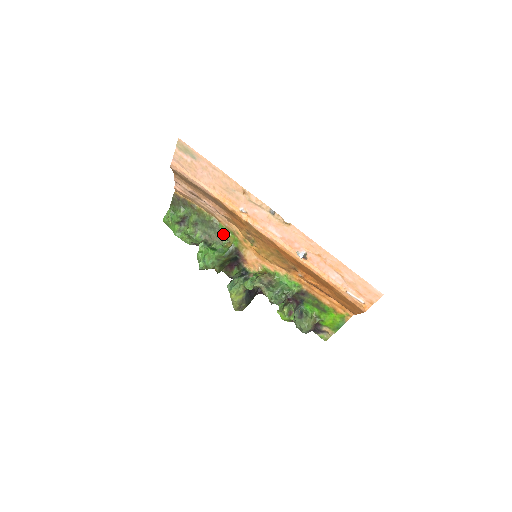
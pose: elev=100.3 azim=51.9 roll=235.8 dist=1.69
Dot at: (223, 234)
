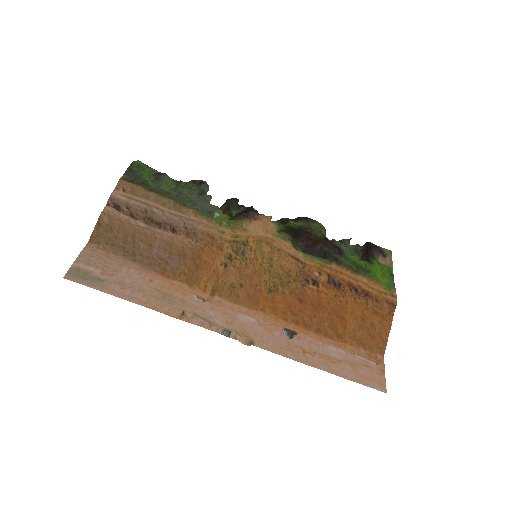
Dot at: (210, 210)
